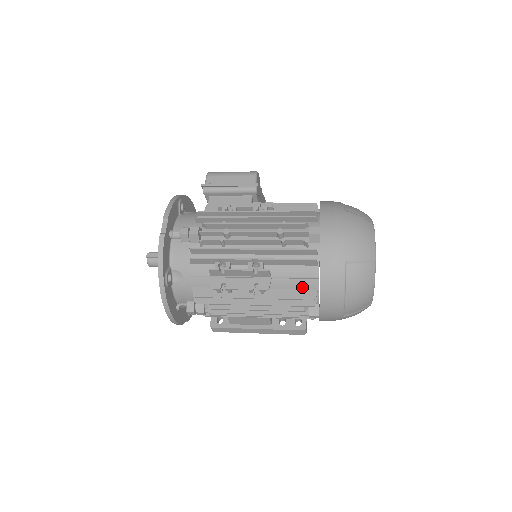
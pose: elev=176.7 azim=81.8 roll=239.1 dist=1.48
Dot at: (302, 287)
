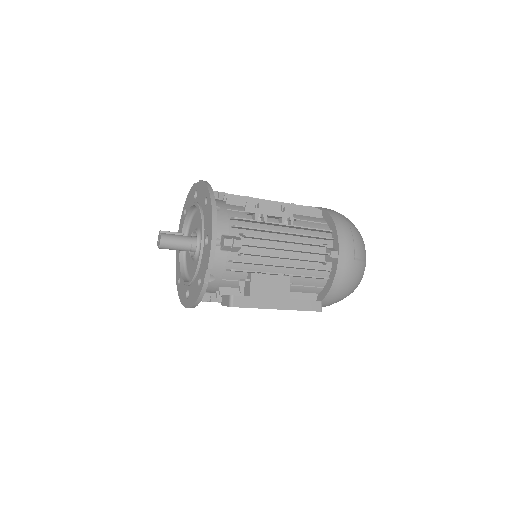
Dot at: (318, 228)
